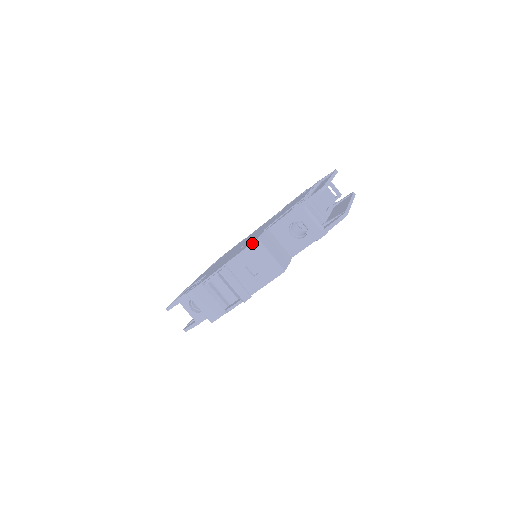
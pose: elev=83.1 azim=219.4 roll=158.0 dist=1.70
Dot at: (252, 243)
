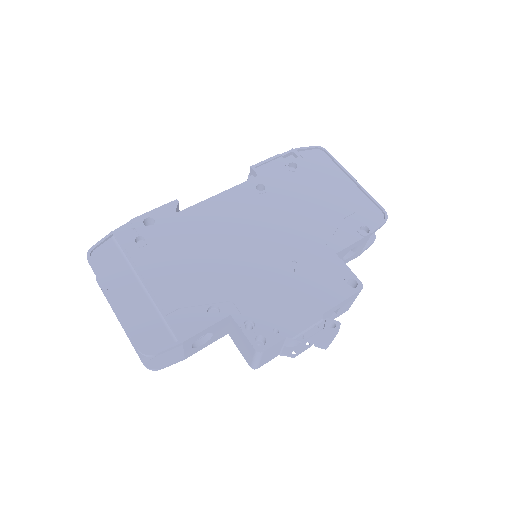
Dot at: (360, 291)
